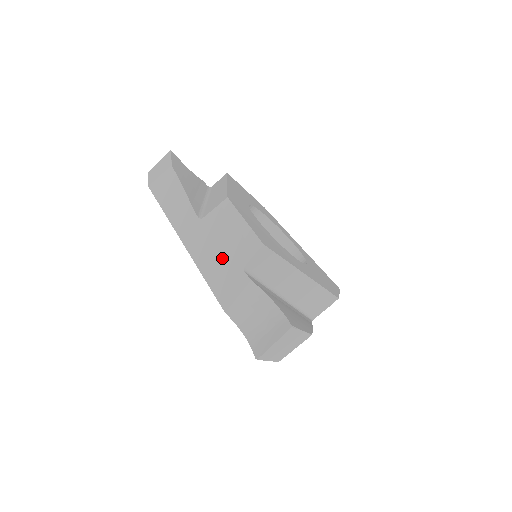
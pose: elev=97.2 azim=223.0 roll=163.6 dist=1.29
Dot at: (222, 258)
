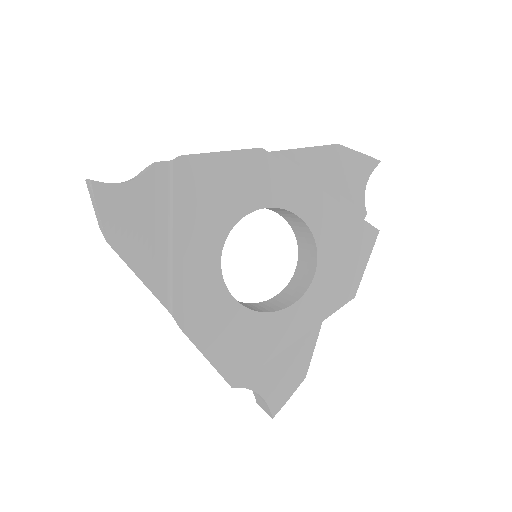
Dot at: occluded
